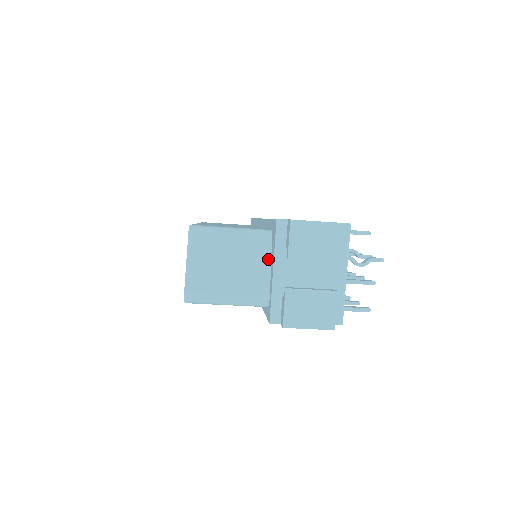
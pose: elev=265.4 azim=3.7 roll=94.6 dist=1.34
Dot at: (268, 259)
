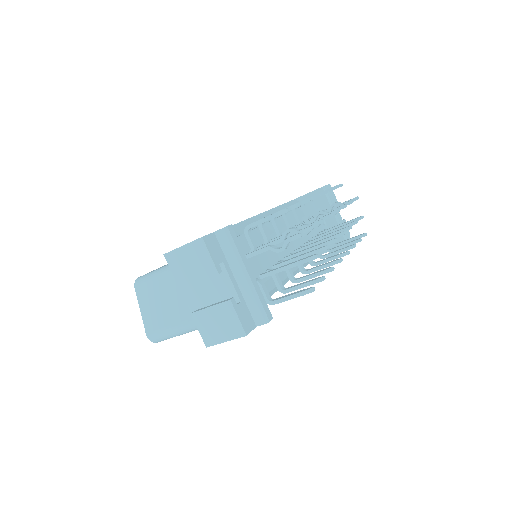
Dot at: occluded
